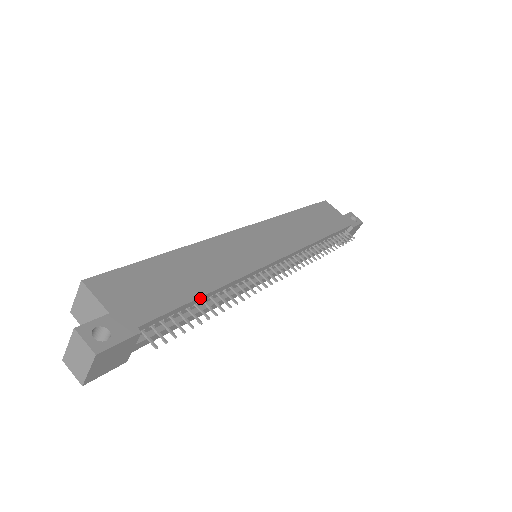
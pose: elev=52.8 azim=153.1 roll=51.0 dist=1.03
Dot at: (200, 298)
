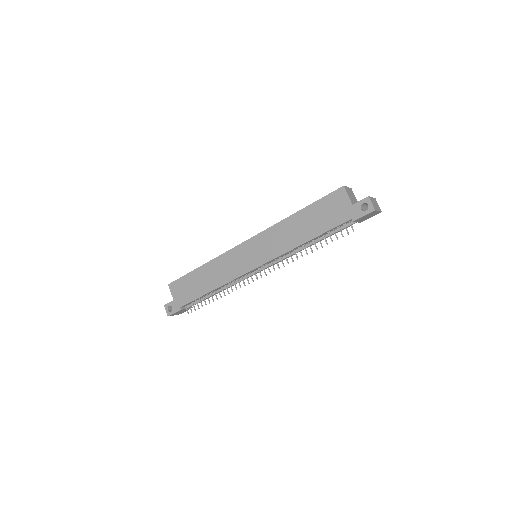
Dot at: (206, 294)
